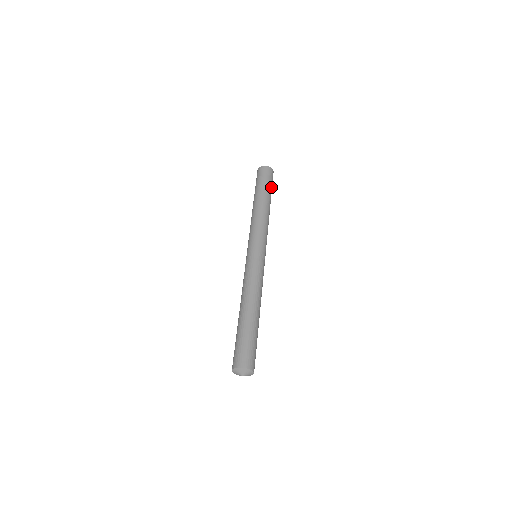
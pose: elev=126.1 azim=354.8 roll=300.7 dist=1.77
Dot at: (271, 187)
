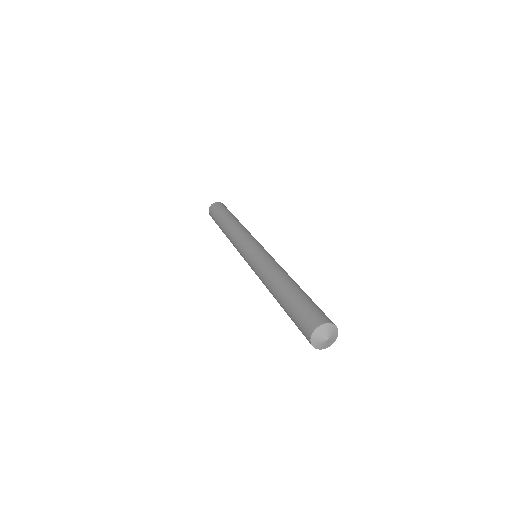
Dot at: (229, 211)
